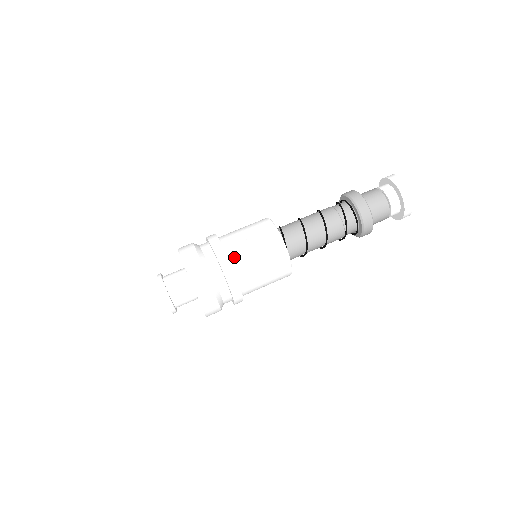
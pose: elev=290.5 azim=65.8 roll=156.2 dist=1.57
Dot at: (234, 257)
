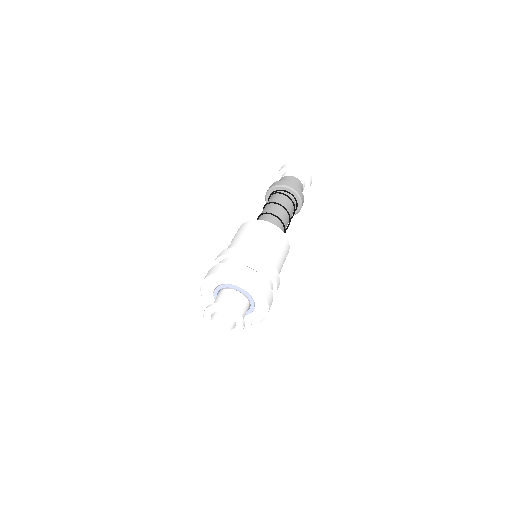
Dot at: occluded
